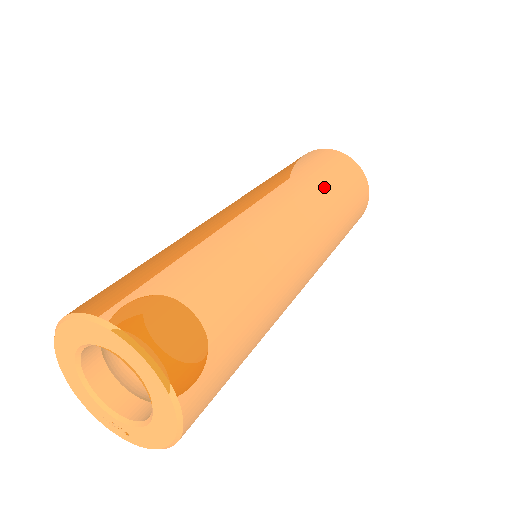
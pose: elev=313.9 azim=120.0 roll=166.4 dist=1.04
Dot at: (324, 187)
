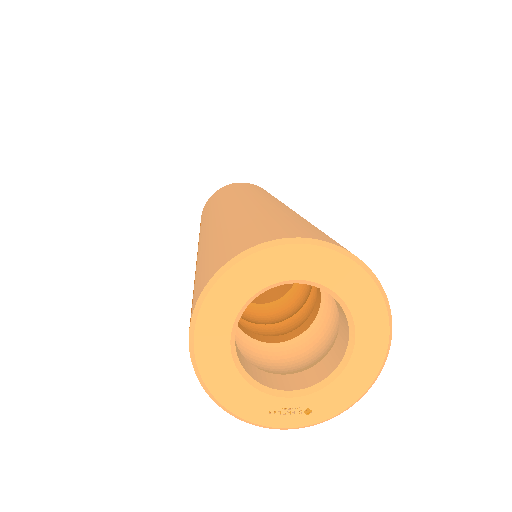
Dot at: (270, 194)
